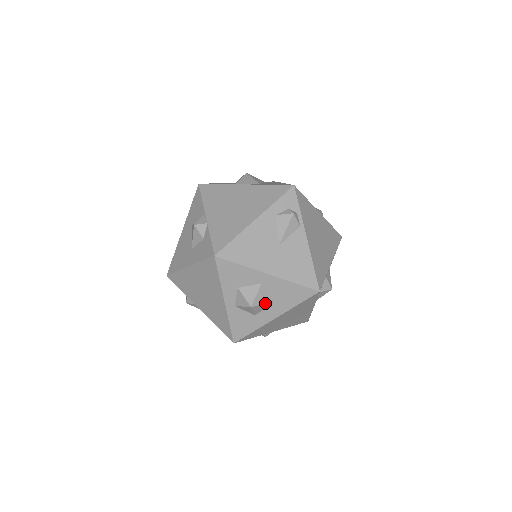
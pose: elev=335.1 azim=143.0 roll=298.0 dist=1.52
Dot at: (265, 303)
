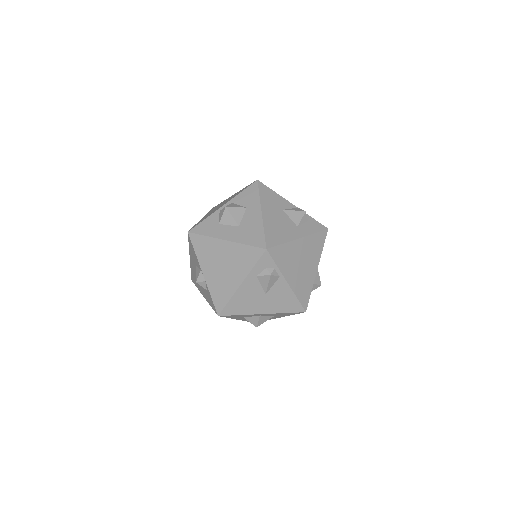
Dot at: occluded
